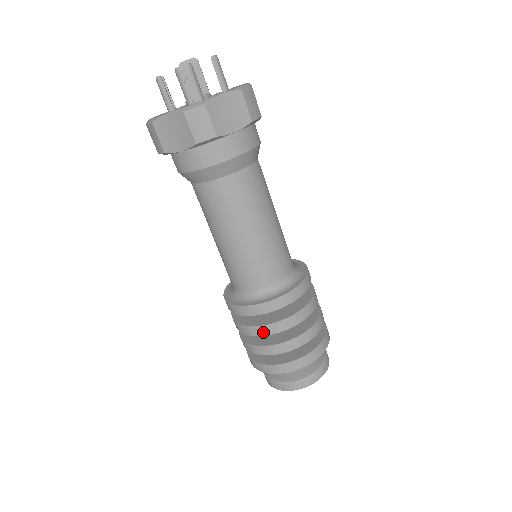
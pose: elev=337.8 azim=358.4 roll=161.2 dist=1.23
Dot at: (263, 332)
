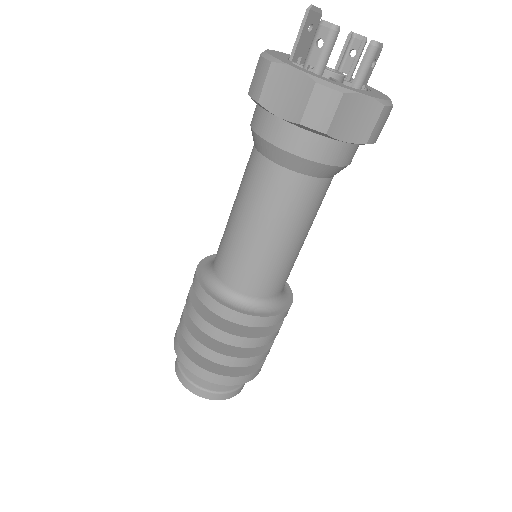
Dot at: (262, 343)
